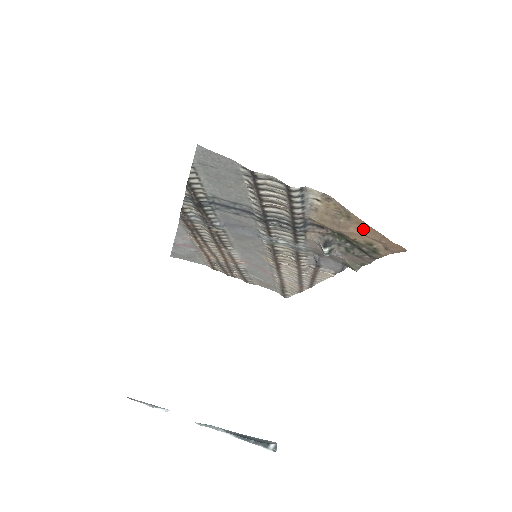
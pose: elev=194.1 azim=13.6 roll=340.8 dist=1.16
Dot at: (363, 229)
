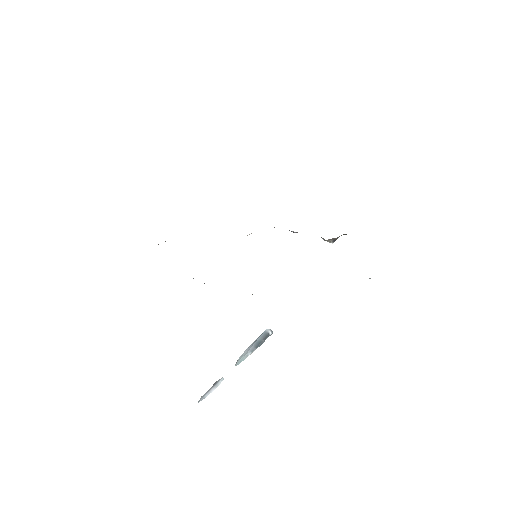
Dot at: occluded
